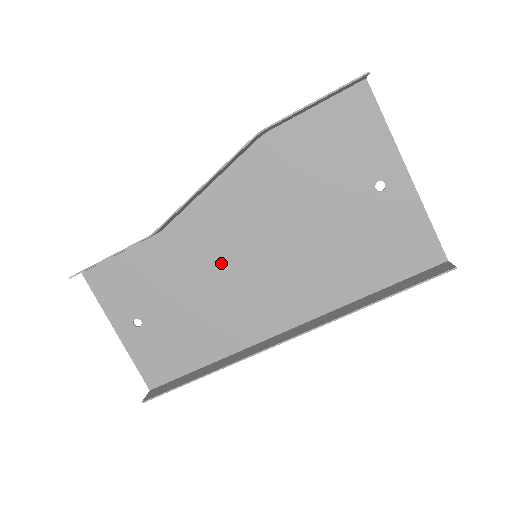
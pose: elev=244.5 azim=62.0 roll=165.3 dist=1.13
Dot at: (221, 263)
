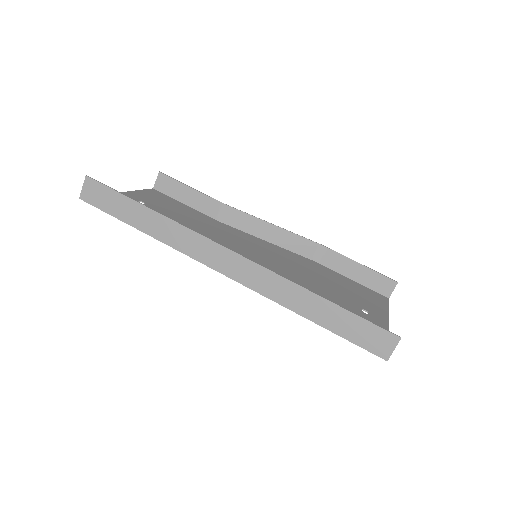
Dot at: (230, 242)
